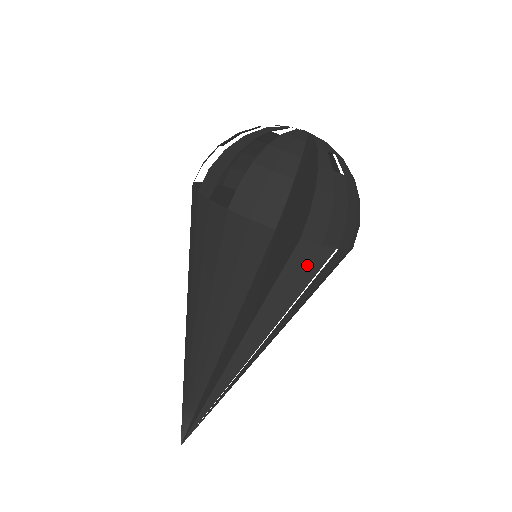
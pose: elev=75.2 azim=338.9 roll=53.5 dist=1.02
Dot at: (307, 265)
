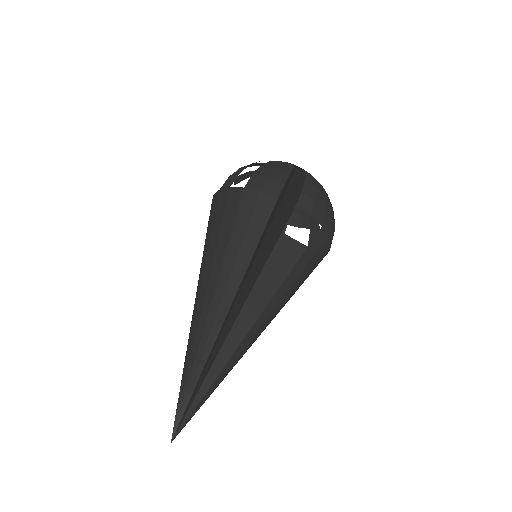
Dot at: occluded
